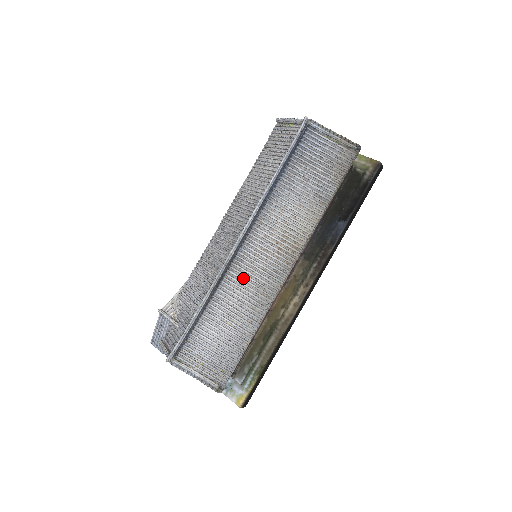
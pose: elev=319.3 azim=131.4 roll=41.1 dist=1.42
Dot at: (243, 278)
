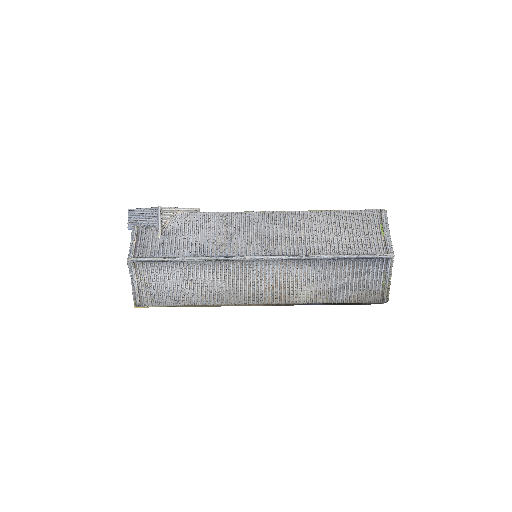
Dot at: (232, 274)
